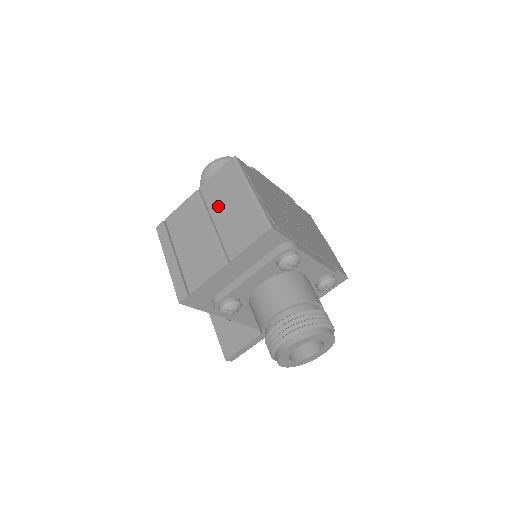
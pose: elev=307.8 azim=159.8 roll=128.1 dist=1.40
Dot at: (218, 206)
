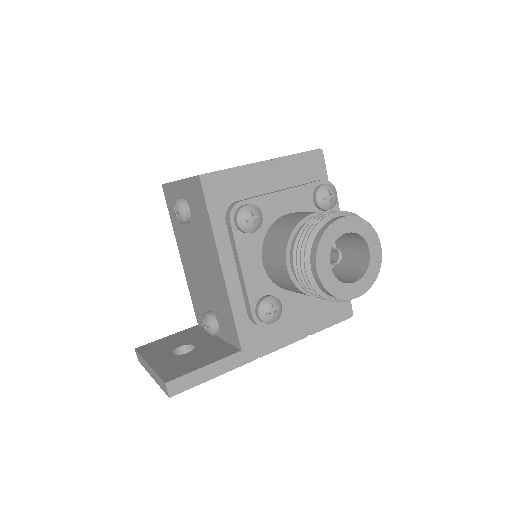
Dot at: occluded
